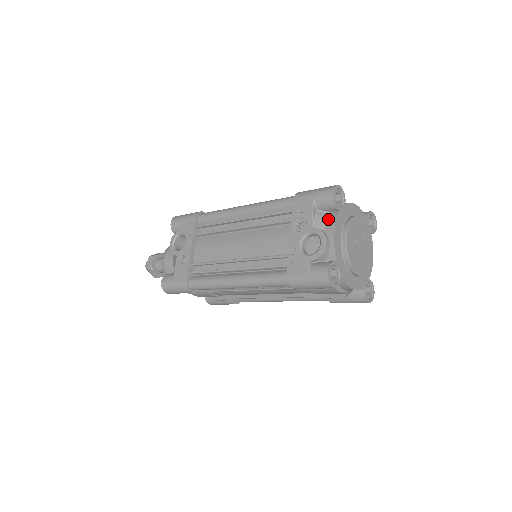
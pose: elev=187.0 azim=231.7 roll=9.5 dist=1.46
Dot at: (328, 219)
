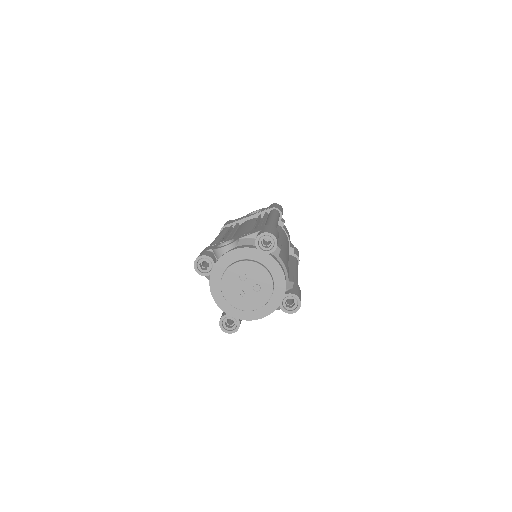
Dot at: (248, 245)
